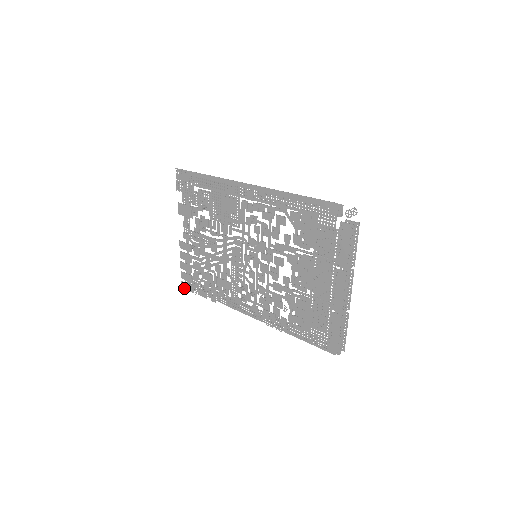
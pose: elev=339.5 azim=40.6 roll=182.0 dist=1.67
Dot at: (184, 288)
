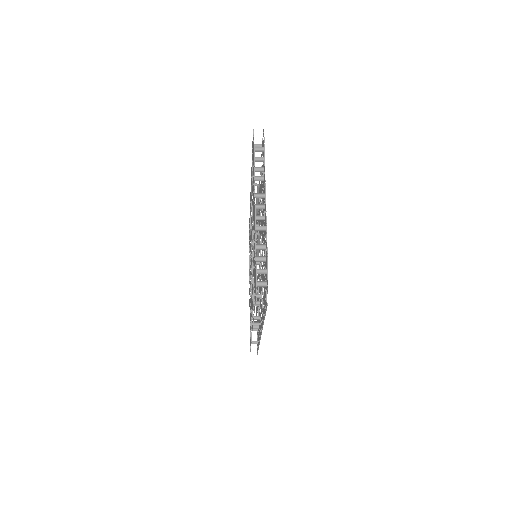
Dot at: occluded
